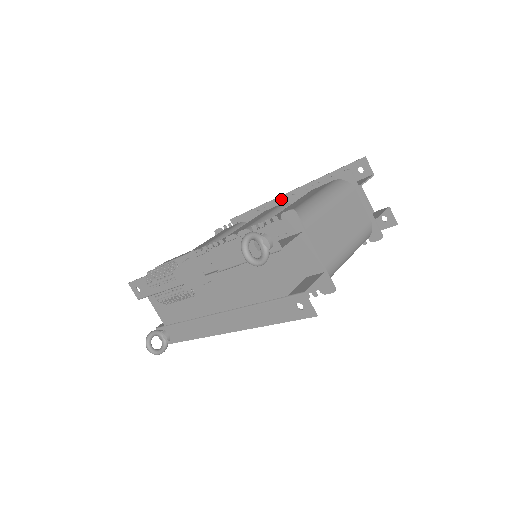
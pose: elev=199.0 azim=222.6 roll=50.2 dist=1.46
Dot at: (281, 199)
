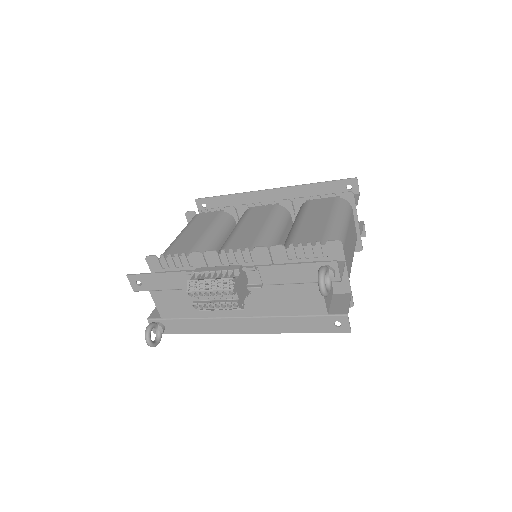
Dot at: (261, 193)
